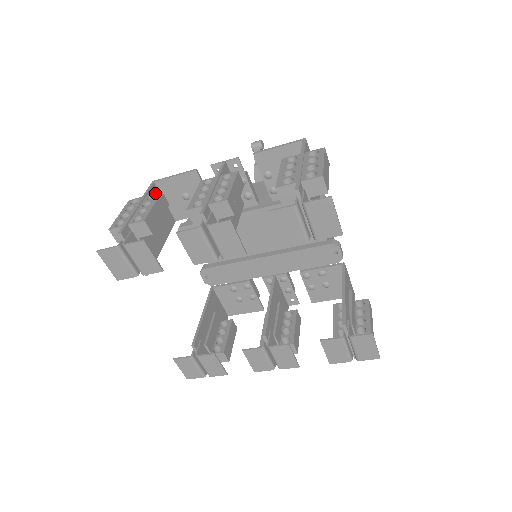
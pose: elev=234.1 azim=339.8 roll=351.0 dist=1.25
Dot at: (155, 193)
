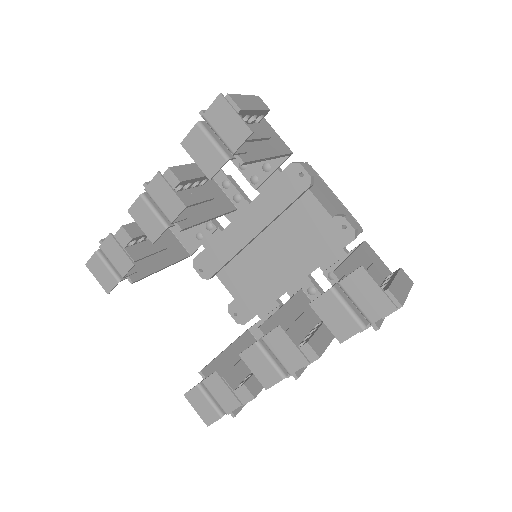
Dot at: occluded
